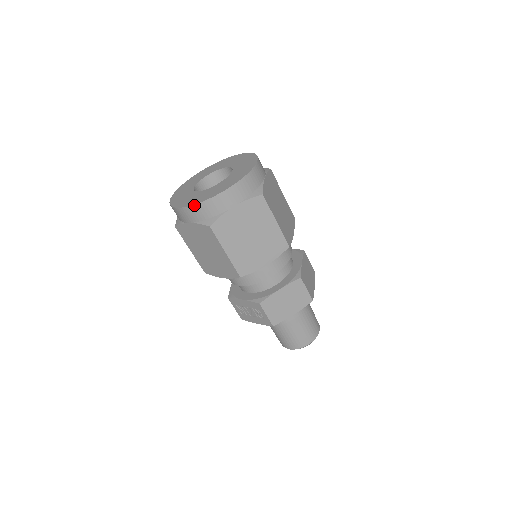
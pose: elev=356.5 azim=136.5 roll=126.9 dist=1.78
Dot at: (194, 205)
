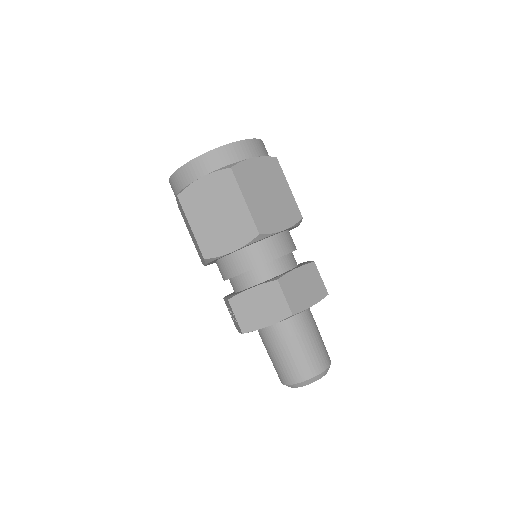
Dot at: (172, 175)
